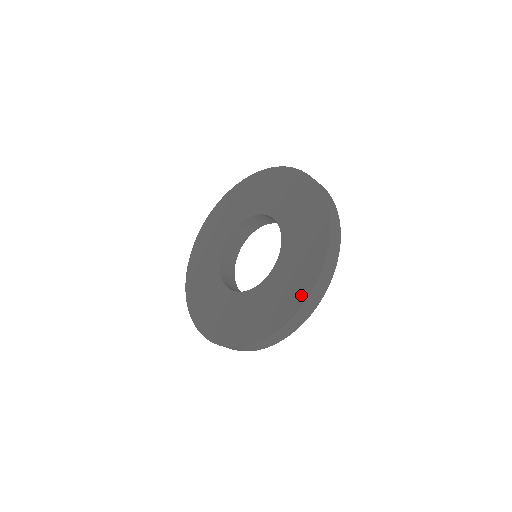
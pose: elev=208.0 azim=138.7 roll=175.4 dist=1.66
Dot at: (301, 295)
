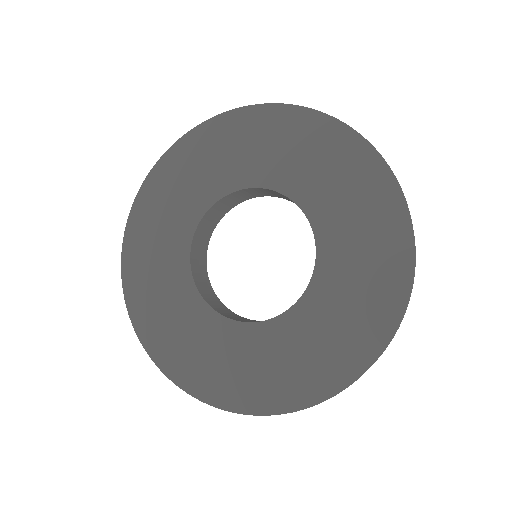
Dot at: (390, 309)
